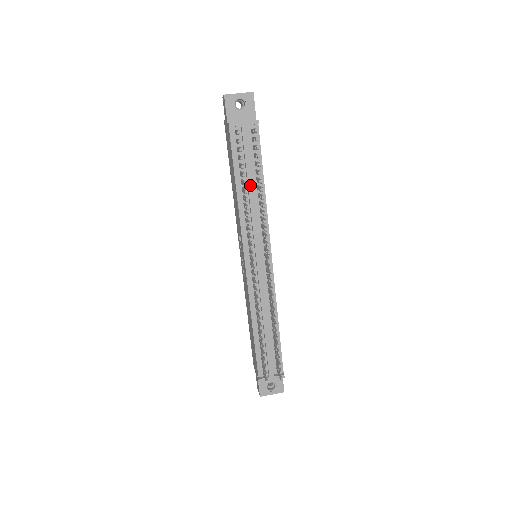
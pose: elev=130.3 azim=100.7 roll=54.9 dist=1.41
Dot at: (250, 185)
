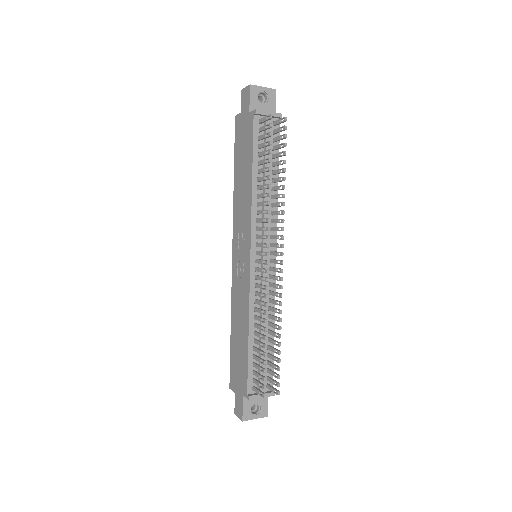
Dot at: occluded
